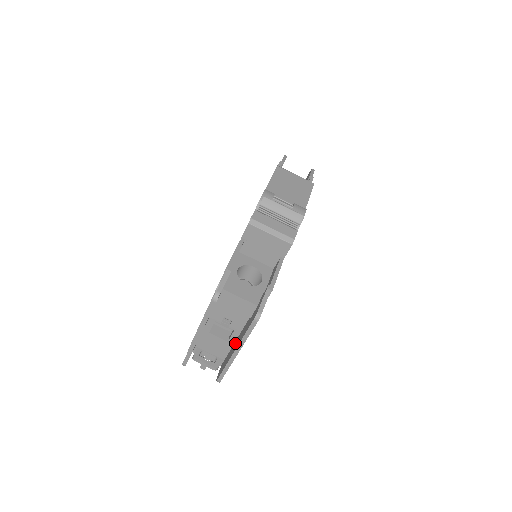
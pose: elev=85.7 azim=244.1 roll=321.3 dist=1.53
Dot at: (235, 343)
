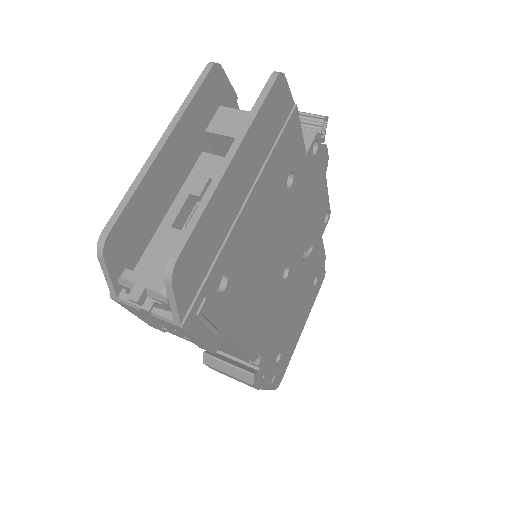
Dot at: occluded
